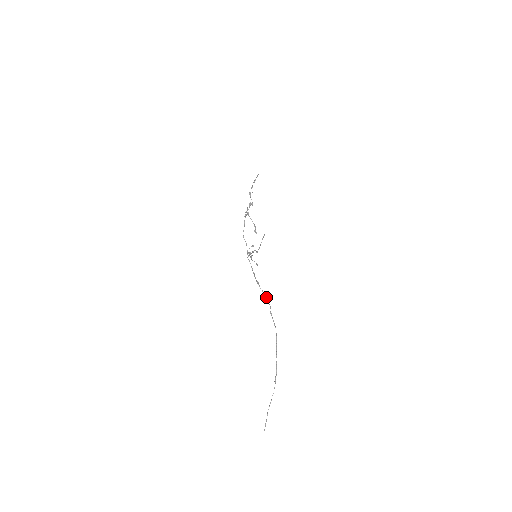
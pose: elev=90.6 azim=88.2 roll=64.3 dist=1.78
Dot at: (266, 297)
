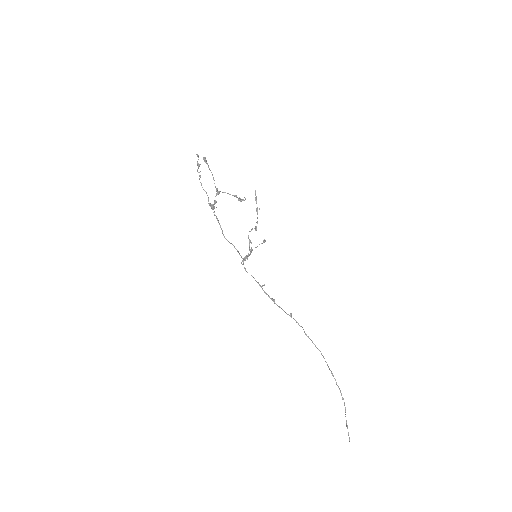
Dot at: occluded
